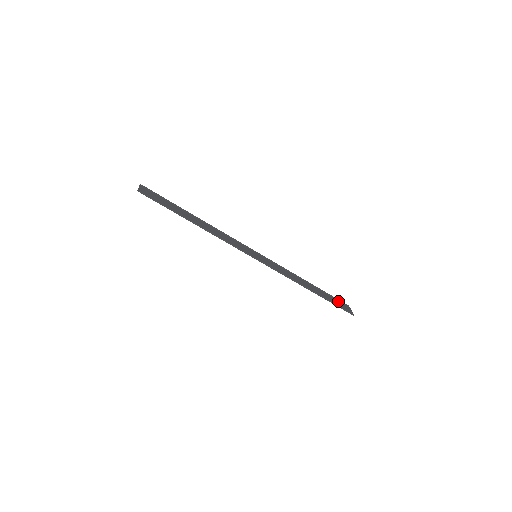
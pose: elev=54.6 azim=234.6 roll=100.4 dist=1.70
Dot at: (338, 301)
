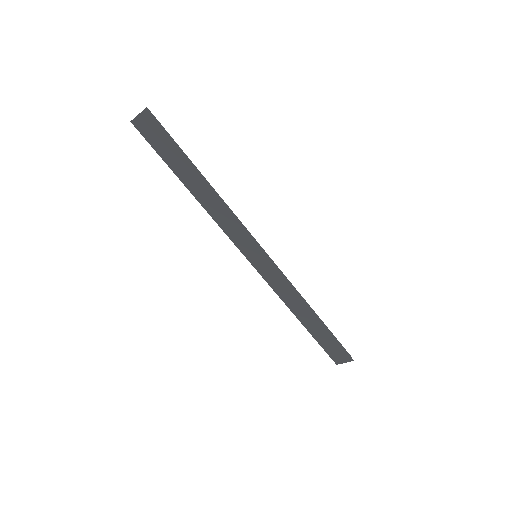
Dot at: (327, 351)
